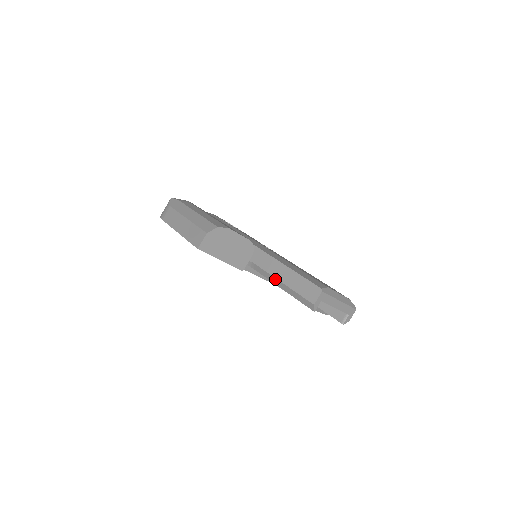
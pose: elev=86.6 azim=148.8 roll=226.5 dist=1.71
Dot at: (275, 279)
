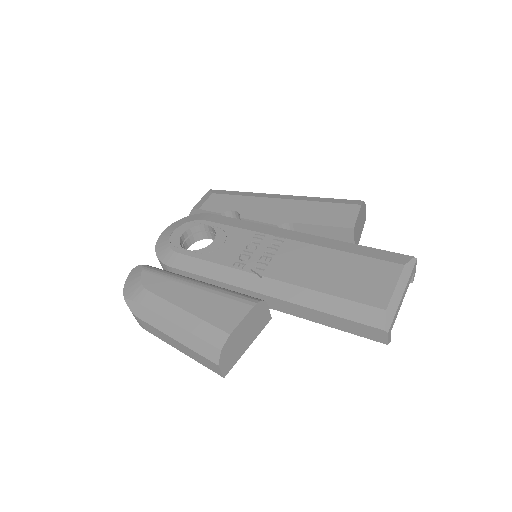
Dot at: occluded
